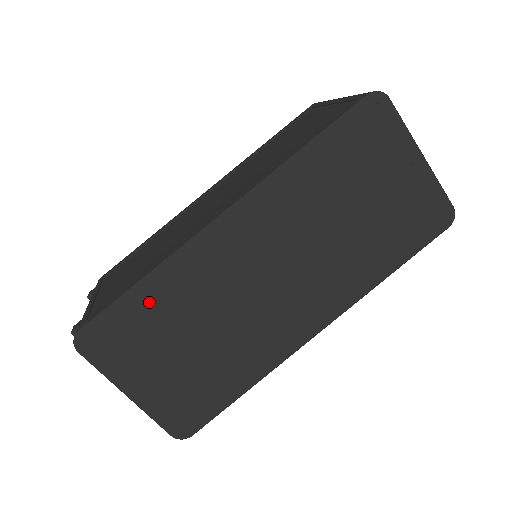
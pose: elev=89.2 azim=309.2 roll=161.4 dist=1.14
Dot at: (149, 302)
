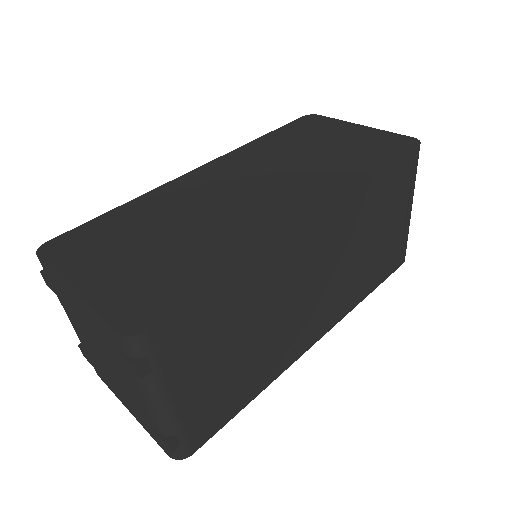
Dot at: (123, 217)
